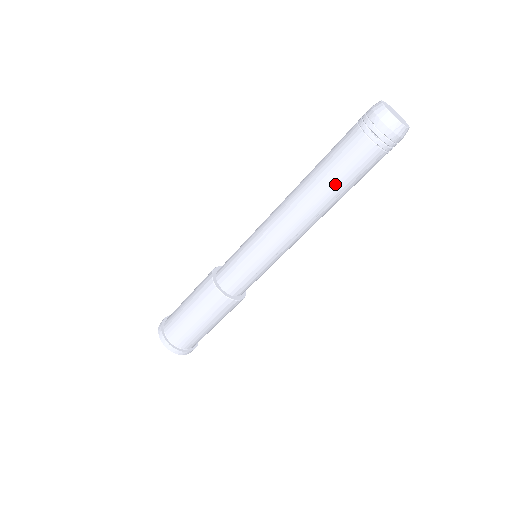
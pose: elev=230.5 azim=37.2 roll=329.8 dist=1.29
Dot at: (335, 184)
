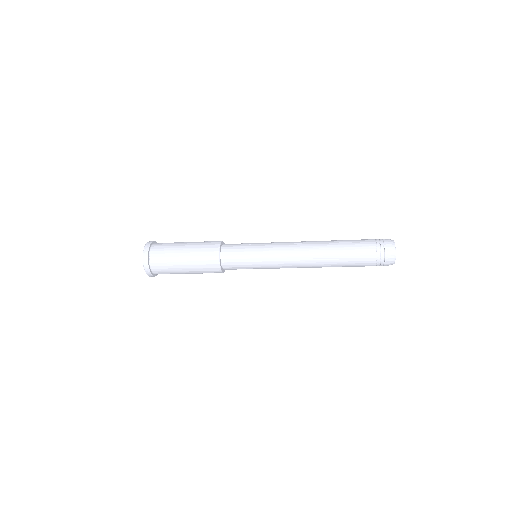
Dot at: occluded
